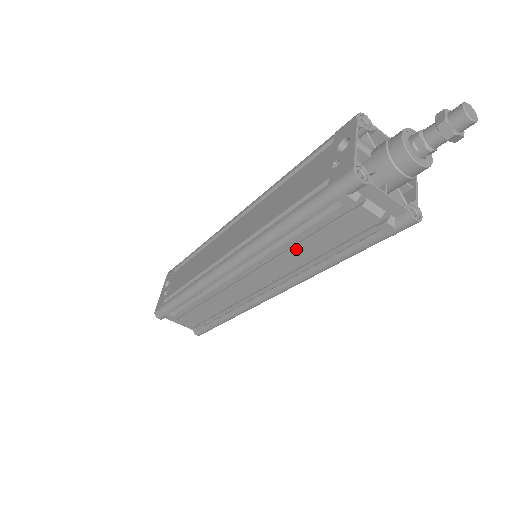
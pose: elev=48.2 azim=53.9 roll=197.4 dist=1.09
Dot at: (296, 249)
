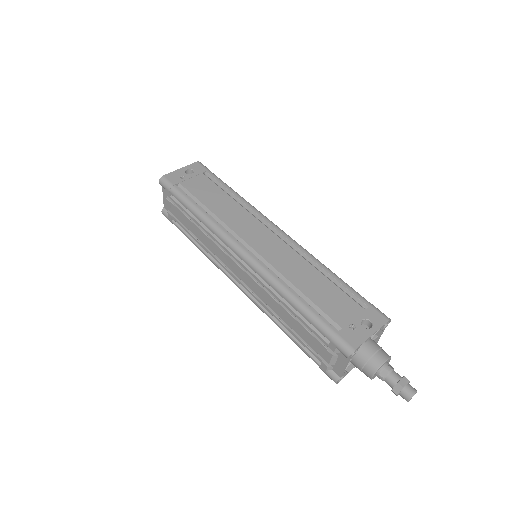
Dot at: (282, 308)
